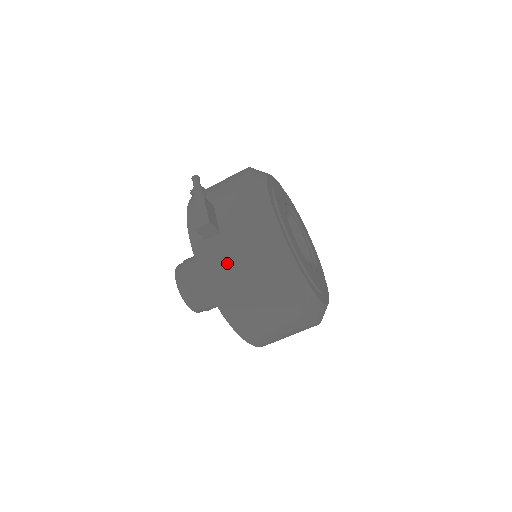
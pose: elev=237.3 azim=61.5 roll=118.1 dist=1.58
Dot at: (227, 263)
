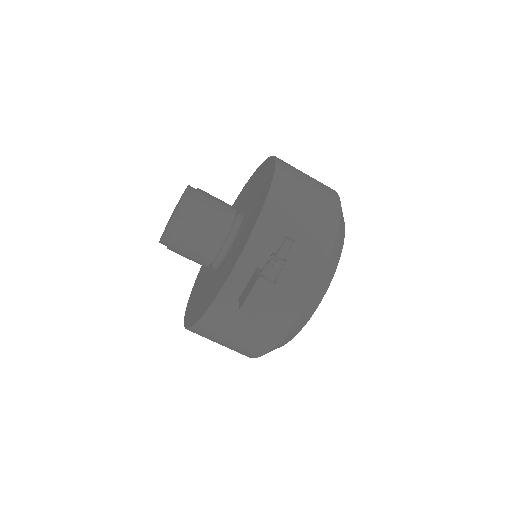
Dot at: (234, 328)
